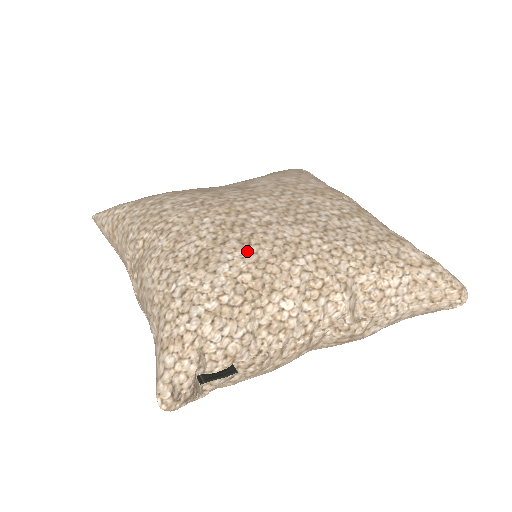
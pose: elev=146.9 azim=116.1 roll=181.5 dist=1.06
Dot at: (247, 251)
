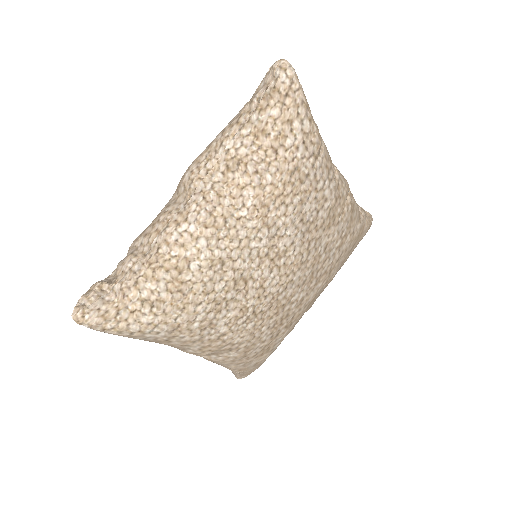
Dot at: (290, 329)
